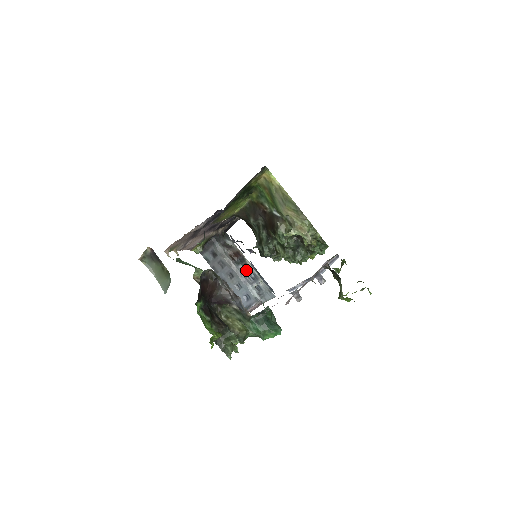
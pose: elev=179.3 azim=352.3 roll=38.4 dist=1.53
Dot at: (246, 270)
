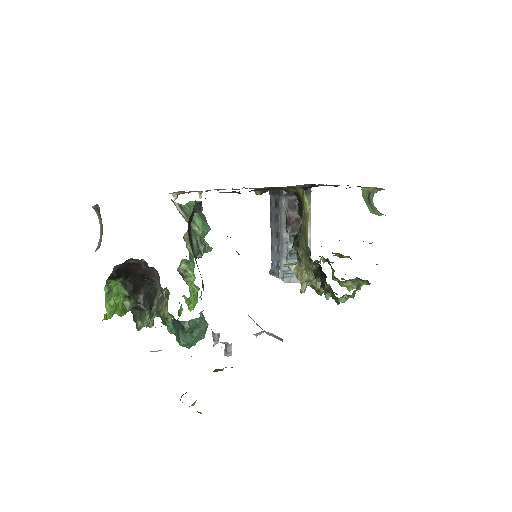
Dot at: (290, 242)
